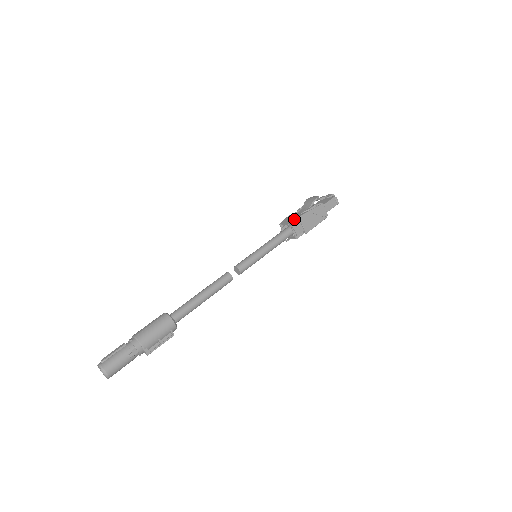
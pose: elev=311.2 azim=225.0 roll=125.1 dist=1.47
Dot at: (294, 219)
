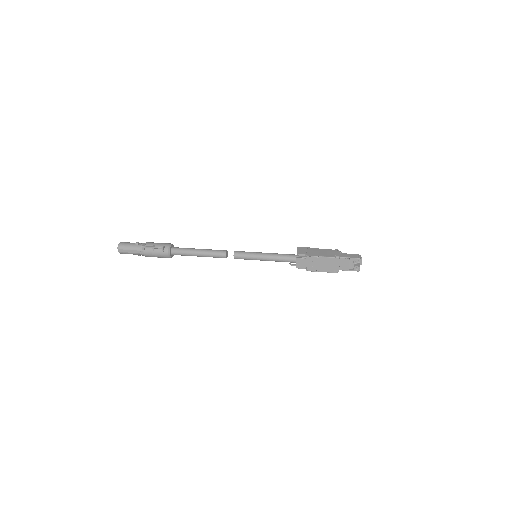
Dot at: occluded
